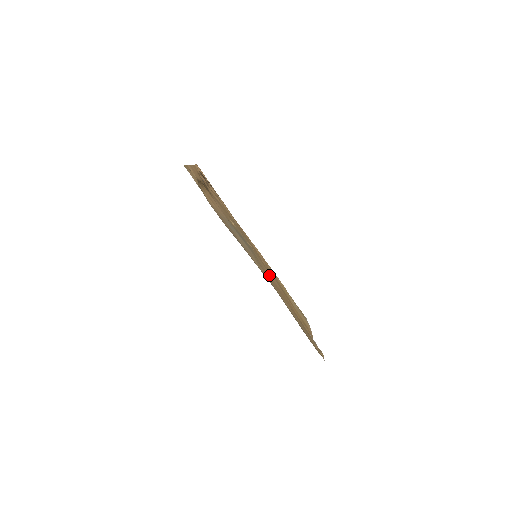
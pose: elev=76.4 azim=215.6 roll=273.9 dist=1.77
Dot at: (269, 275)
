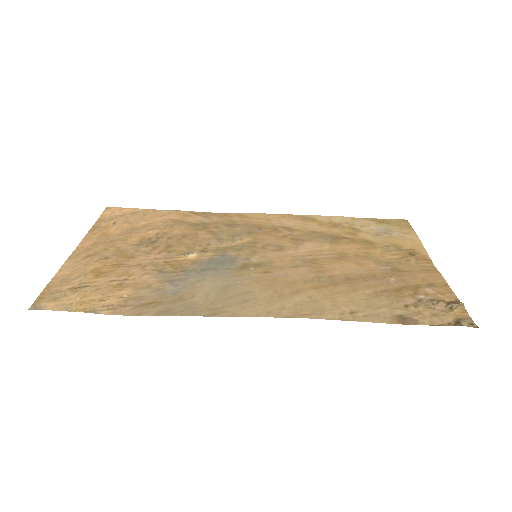
Dot at: (293, 263)
